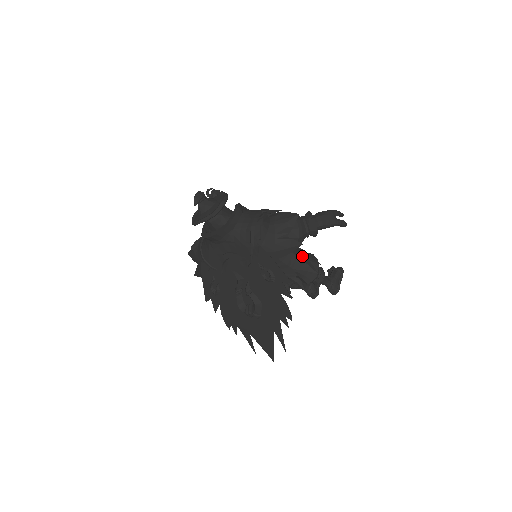
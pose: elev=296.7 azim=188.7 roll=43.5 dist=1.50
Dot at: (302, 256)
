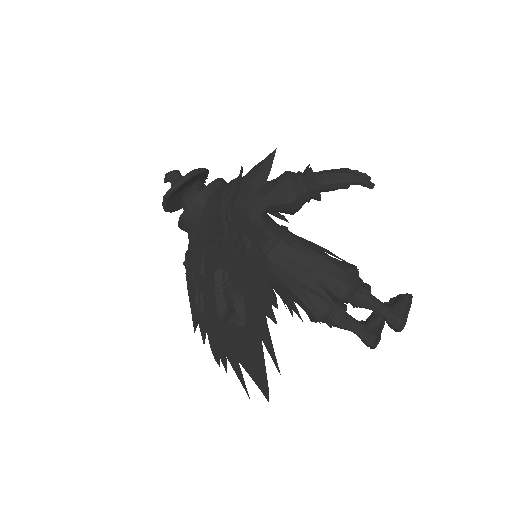
Dot at: (324, 254)
